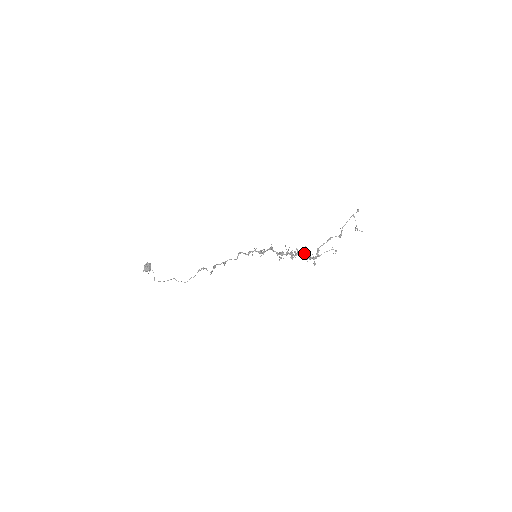
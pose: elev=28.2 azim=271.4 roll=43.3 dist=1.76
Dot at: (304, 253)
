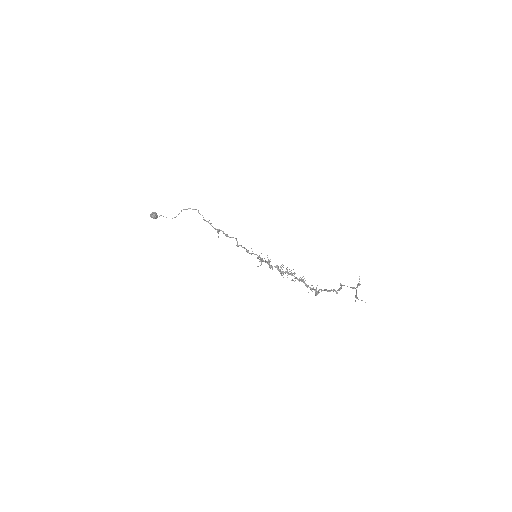
Dot at: (304, 278)
